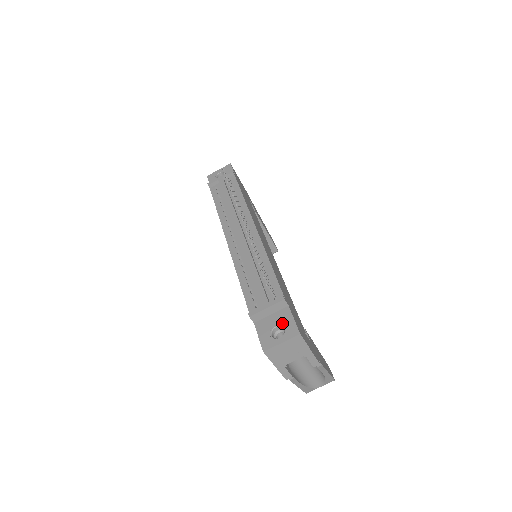
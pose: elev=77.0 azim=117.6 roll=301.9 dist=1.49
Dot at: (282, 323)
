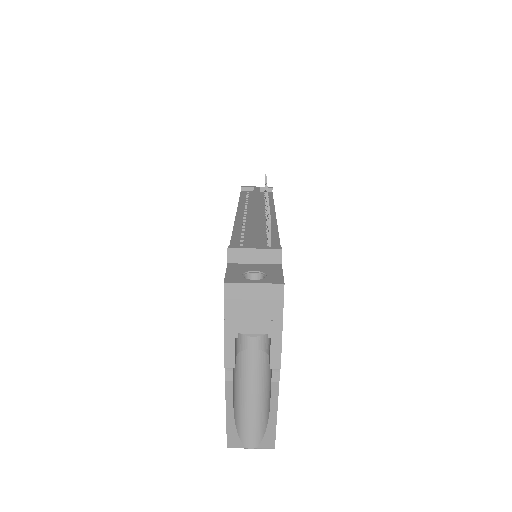
Dot at: (265, 271)
